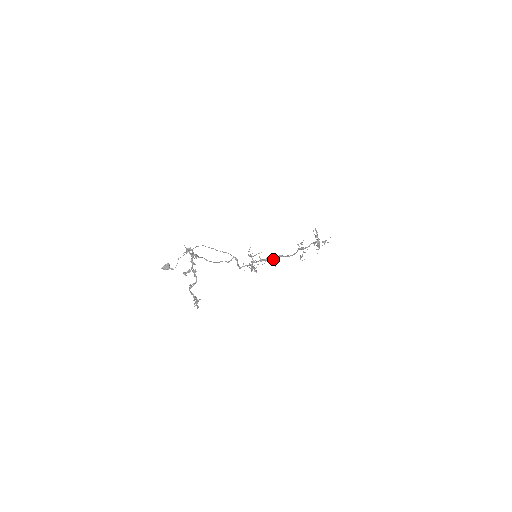
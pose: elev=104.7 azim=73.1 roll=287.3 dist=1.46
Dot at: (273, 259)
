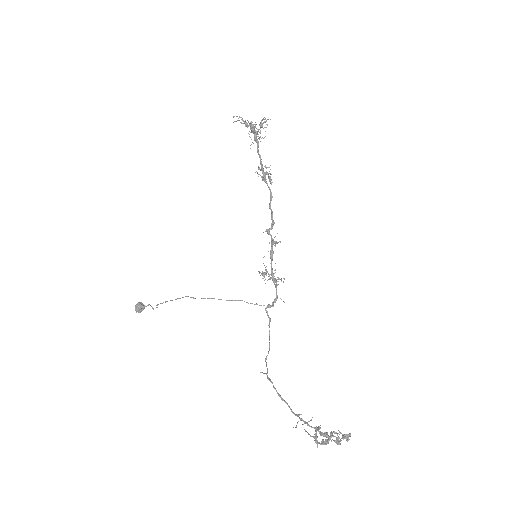
Dot at: (272, 239)
